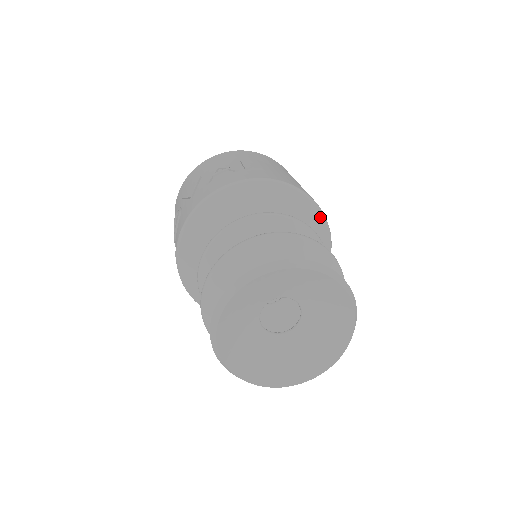
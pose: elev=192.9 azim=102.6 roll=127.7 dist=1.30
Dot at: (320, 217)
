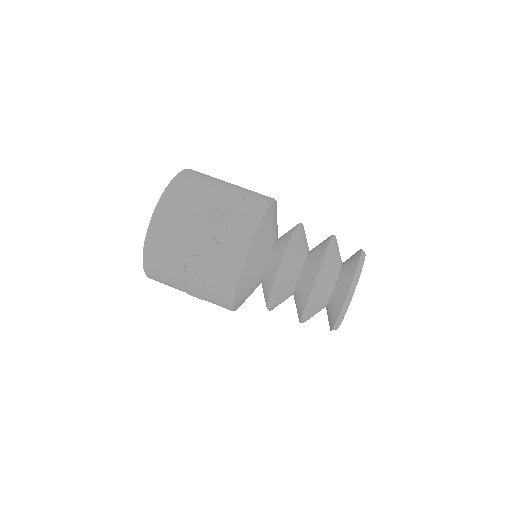
Dot at: occluded
